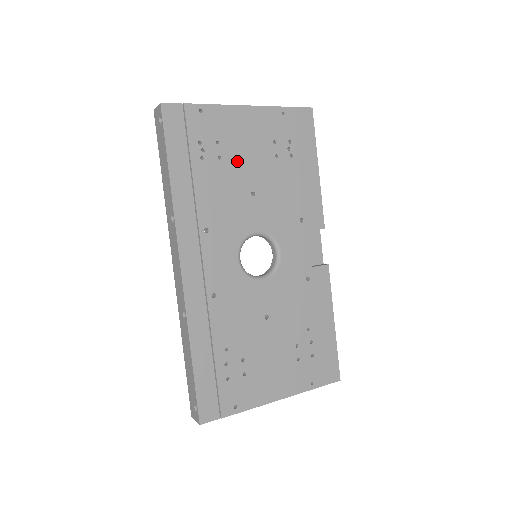
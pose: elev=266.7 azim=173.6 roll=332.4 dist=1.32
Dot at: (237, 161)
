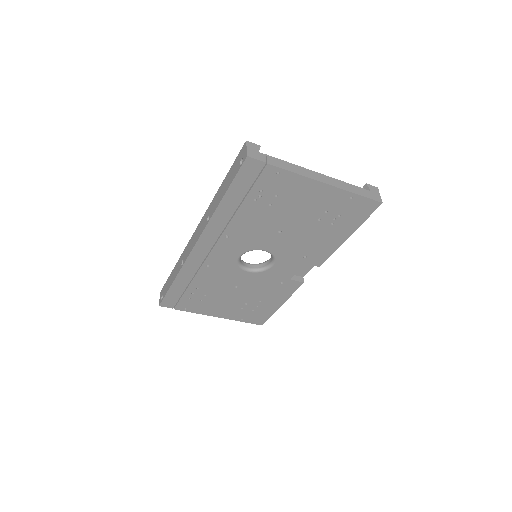
Dot at: (283, 211)
